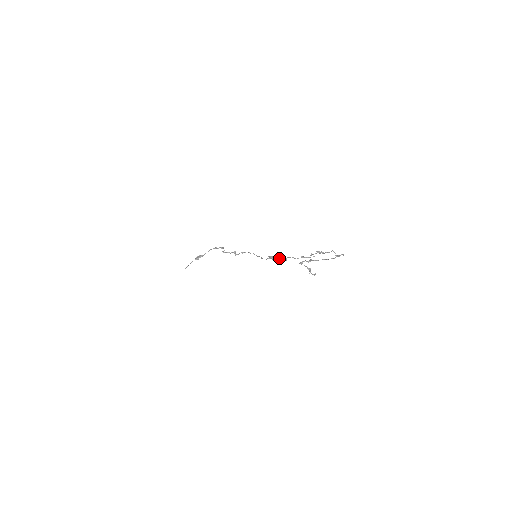
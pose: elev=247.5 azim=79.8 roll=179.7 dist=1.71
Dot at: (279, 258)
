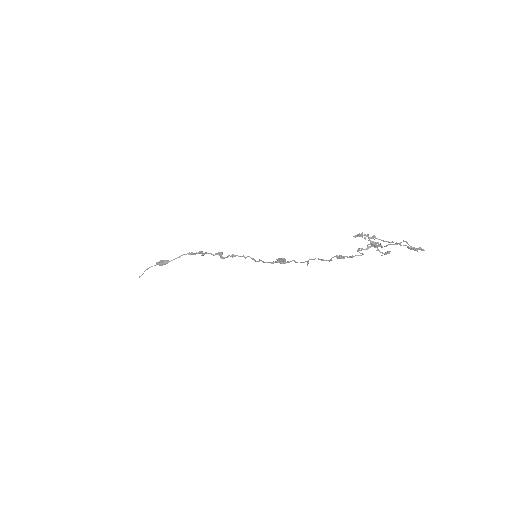
Dot at: (294, 261)
